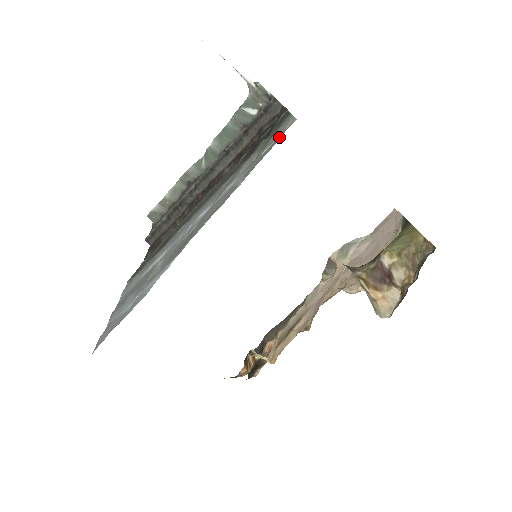
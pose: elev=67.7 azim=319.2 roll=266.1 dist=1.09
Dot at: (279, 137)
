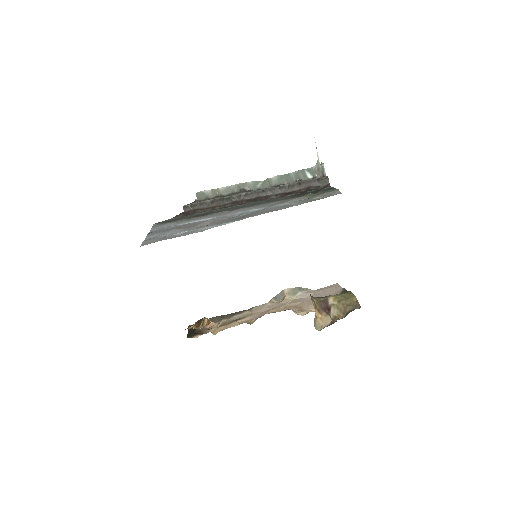
Dot at: occluded
